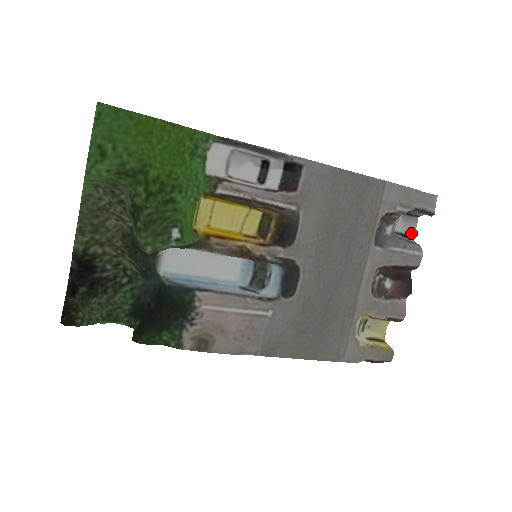
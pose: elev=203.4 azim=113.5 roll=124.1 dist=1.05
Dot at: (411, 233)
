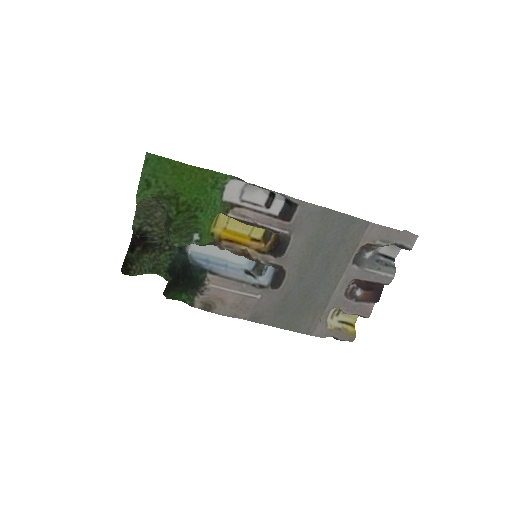
Dot at: (394, 255)
